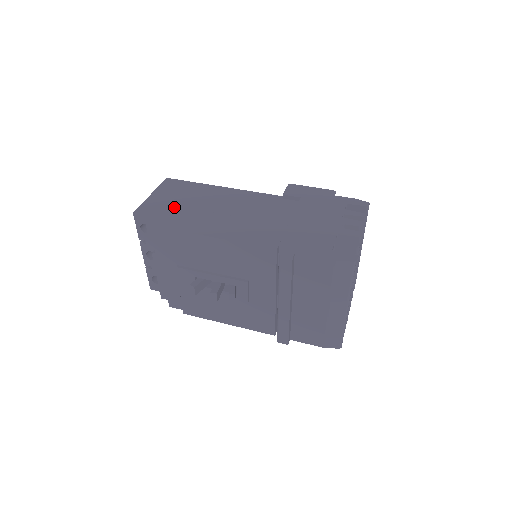
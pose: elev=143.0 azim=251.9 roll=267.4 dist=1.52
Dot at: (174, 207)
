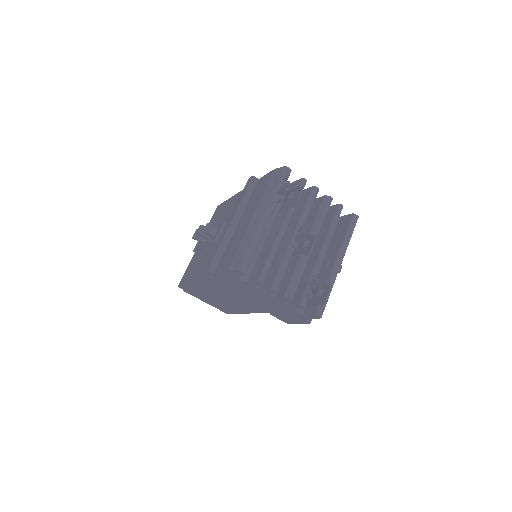
Dot at: occluded
